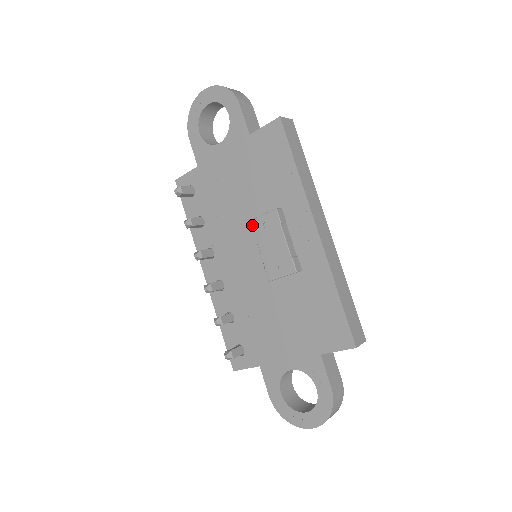
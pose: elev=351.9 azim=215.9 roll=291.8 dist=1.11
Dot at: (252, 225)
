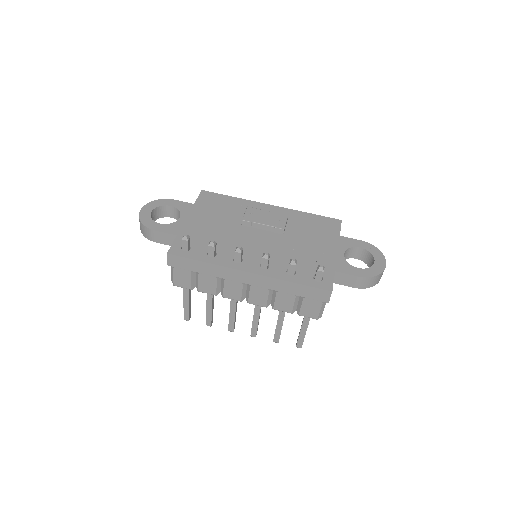
Dot at: (246, 220)
